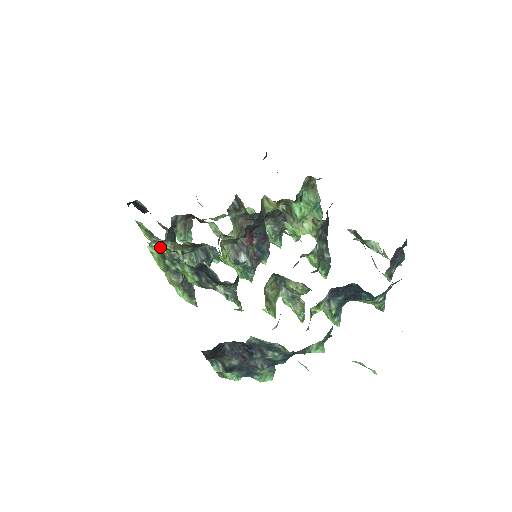
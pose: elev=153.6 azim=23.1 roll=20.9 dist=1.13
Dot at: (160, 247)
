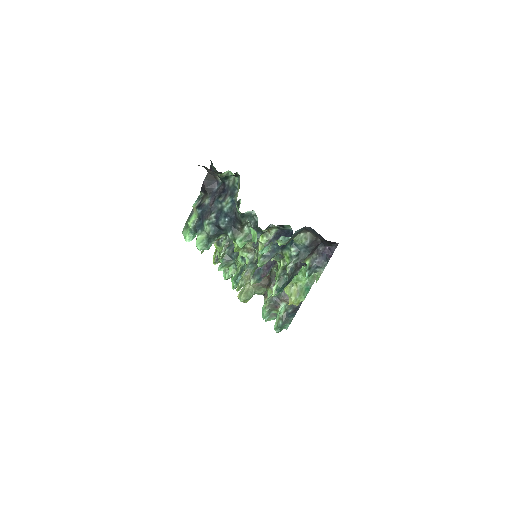
Dot at: occluded
